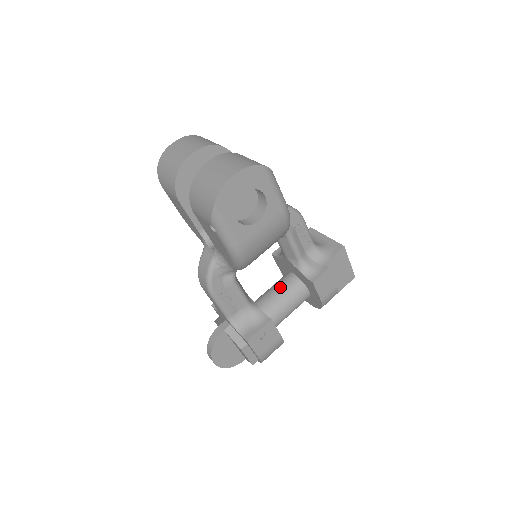
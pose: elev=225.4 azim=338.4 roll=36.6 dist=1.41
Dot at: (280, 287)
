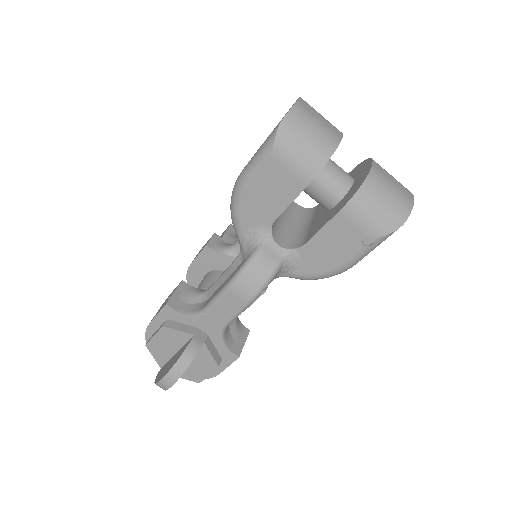
Dot at: occluded
